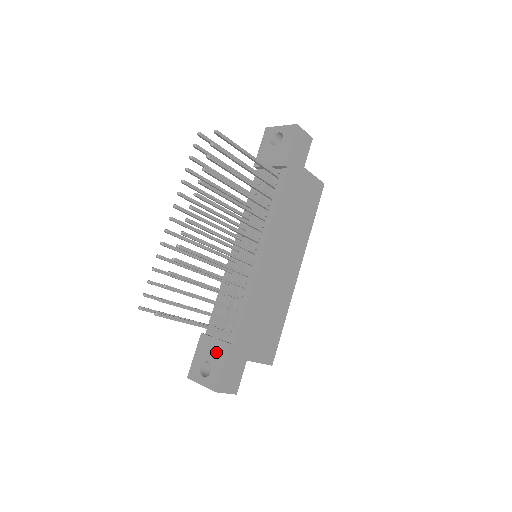
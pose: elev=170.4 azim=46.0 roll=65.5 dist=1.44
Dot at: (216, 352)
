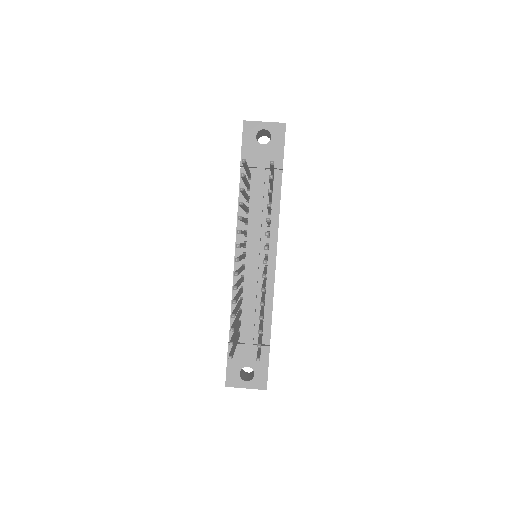
Dot at: (255, 357)
